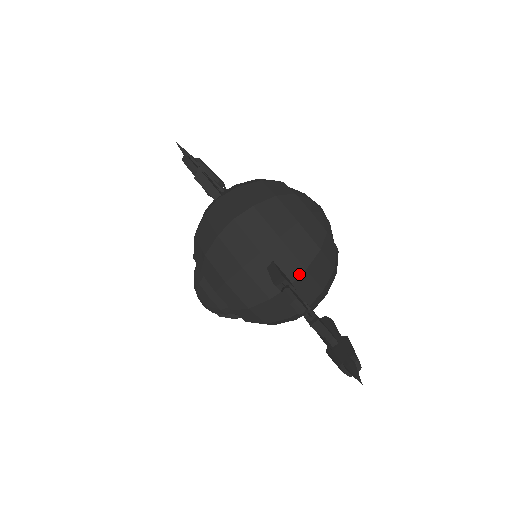
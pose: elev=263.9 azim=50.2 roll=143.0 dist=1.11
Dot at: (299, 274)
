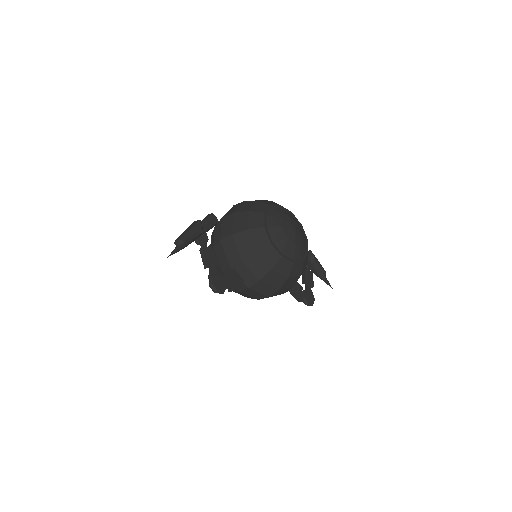
Dot at: occluded
